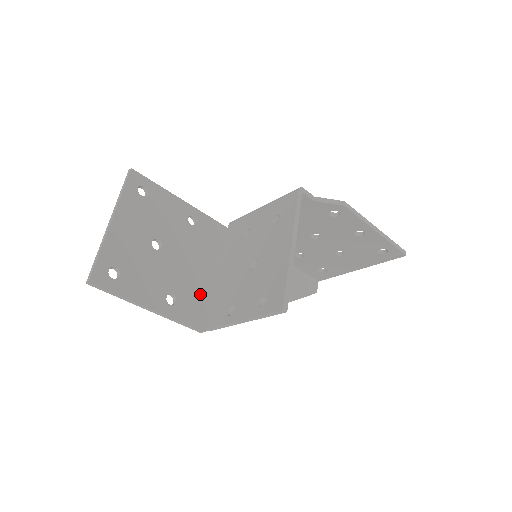
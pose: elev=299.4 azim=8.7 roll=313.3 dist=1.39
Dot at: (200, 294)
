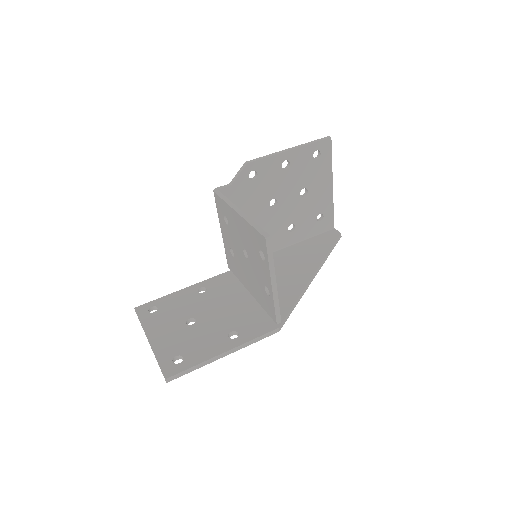
Dot at: (251, 314)
